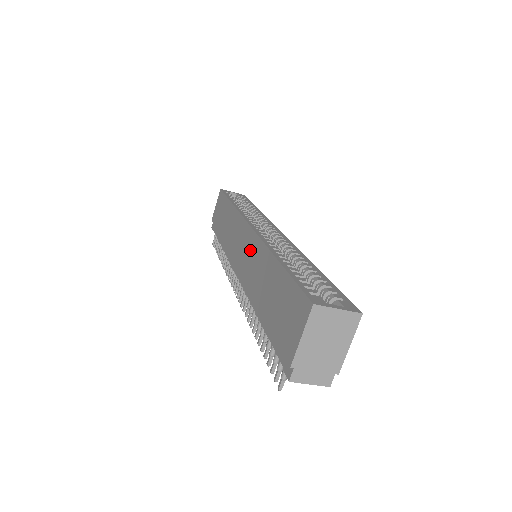
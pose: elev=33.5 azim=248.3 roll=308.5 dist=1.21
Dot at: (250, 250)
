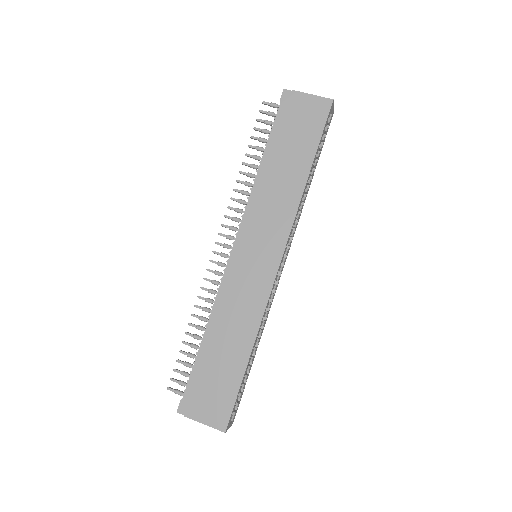
Dot at: (256, 284)
